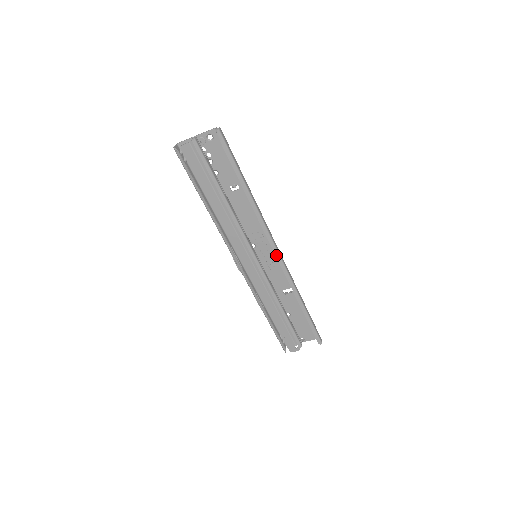
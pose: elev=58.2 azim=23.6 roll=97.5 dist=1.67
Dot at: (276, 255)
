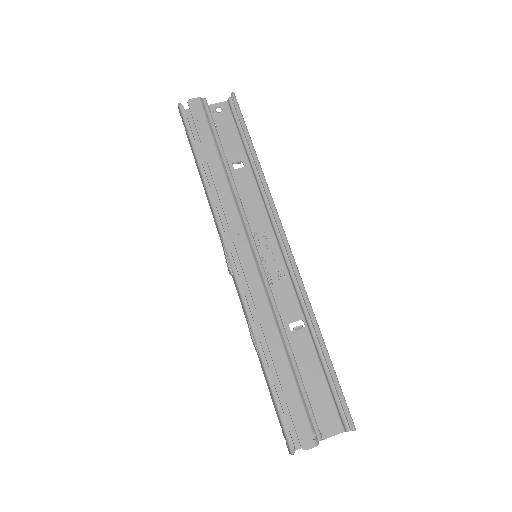
Dot at: (286, 248)
